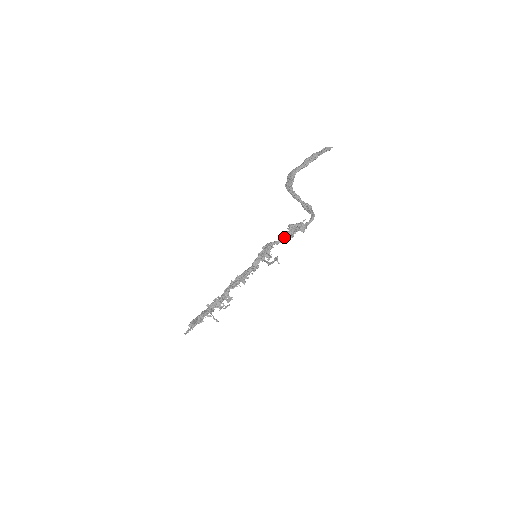
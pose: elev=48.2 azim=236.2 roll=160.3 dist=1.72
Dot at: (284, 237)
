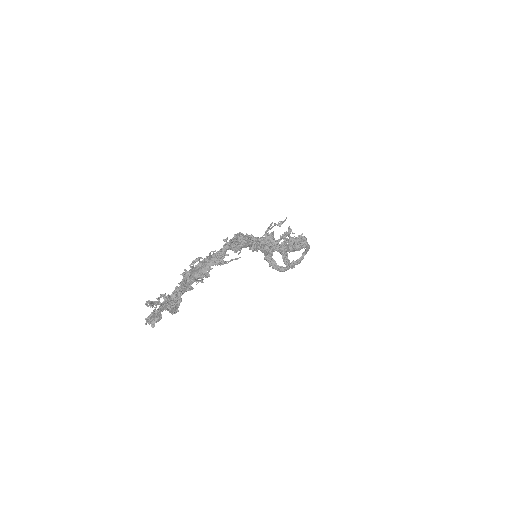
Dot at: (287, 239)
